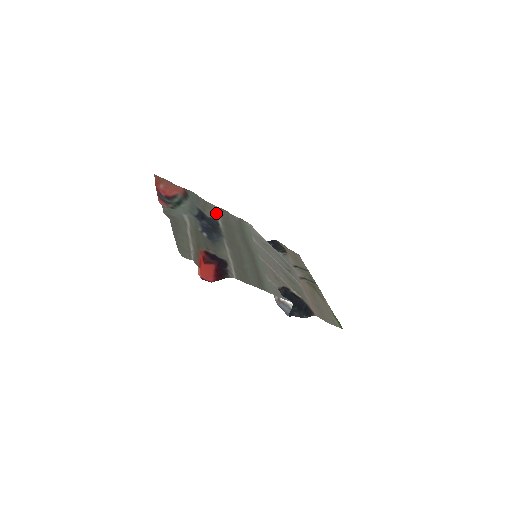
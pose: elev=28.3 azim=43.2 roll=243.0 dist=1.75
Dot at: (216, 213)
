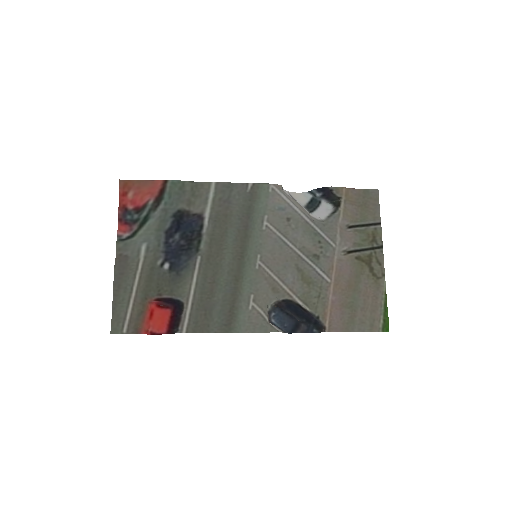
Dot at: (207, 203)
